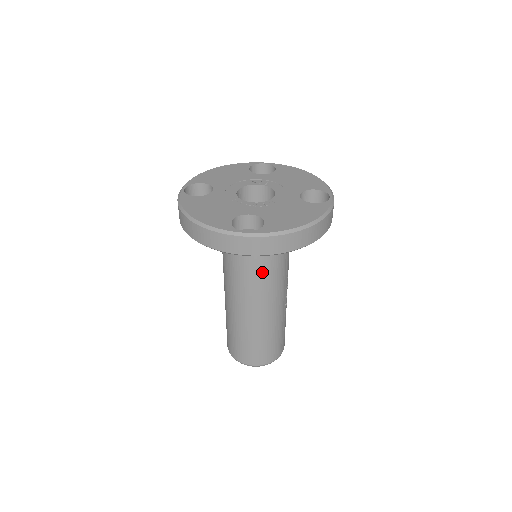
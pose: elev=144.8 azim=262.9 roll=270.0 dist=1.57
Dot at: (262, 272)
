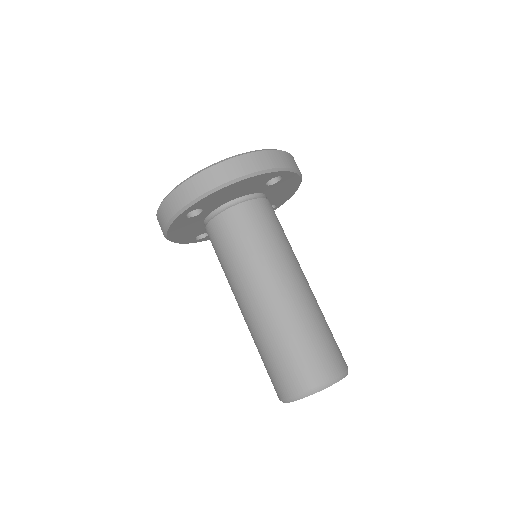
Dot at: (284, 235)
